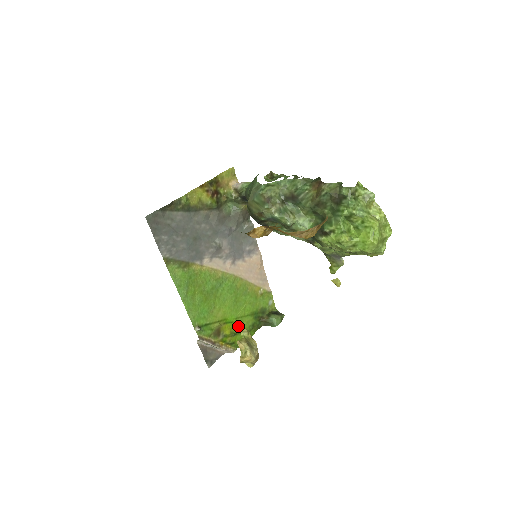
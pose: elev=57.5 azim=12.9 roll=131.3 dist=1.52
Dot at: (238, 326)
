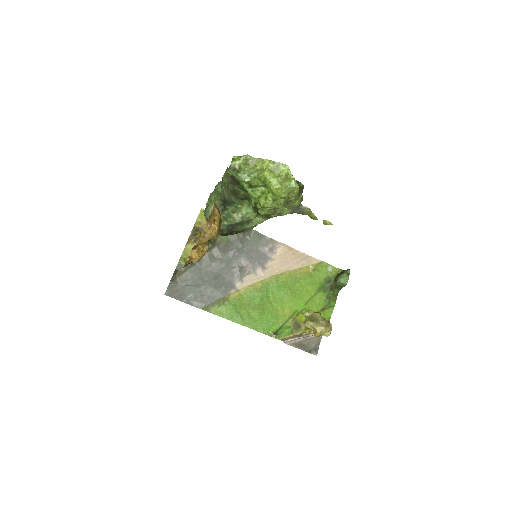
Dot at: (313, 308)
